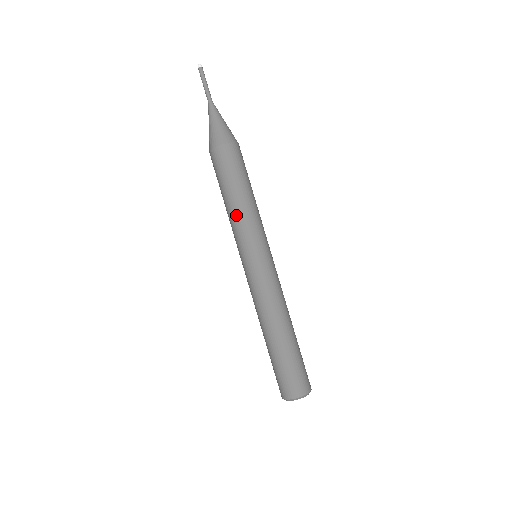
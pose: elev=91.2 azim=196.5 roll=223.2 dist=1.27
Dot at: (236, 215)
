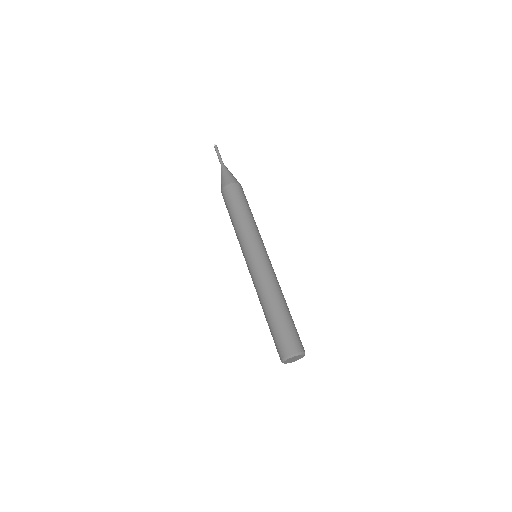
Dot at: (241, 225)
